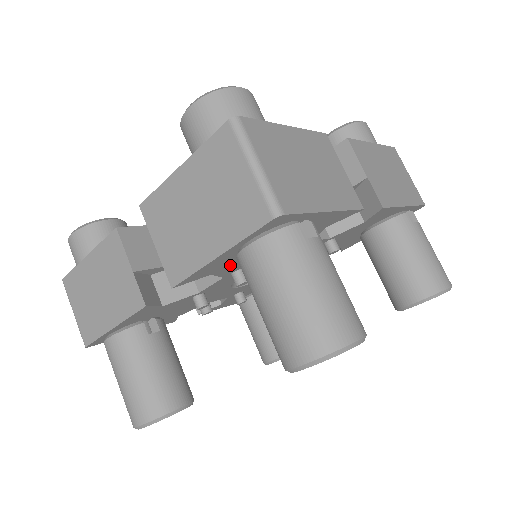
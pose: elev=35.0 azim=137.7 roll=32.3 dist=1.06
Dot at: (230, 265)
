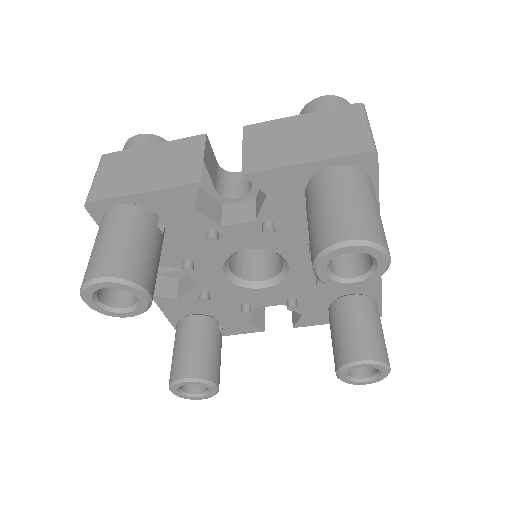
Dot at: (284, 198)
